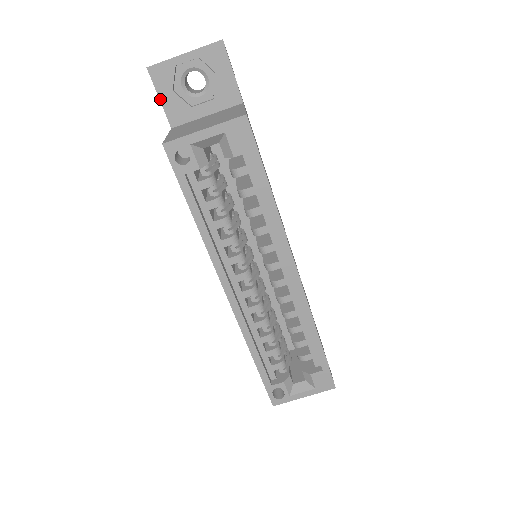
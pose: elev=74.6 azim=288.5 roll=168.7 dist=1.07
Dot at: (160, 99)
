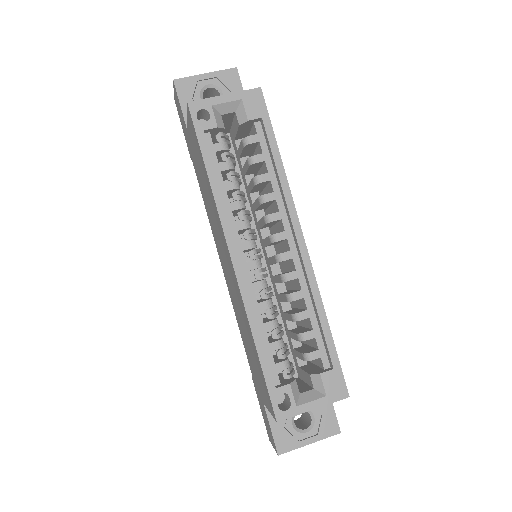
Dot at: (181, 104)
